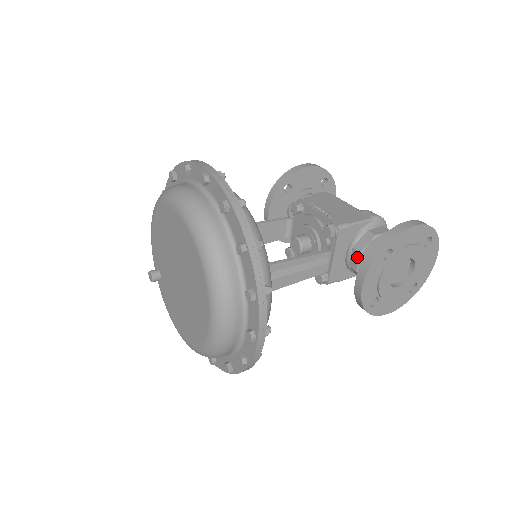
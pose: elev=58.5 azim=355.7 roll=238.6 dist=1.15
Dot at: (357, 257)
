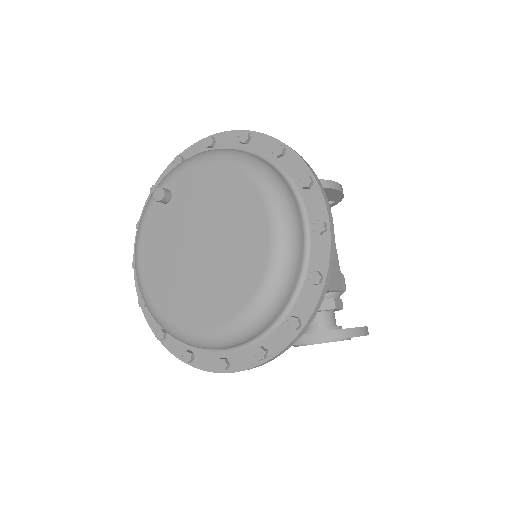
Dot at: occluded
